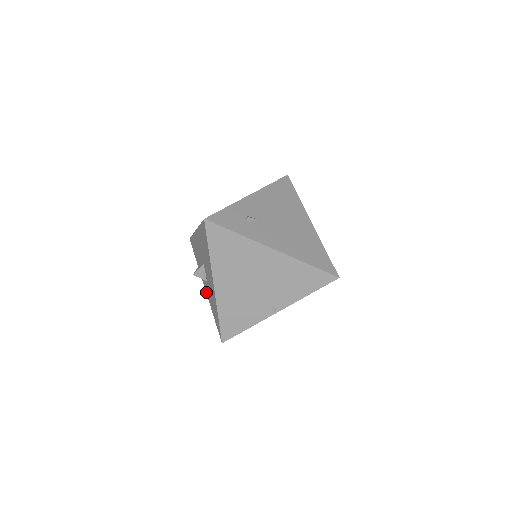
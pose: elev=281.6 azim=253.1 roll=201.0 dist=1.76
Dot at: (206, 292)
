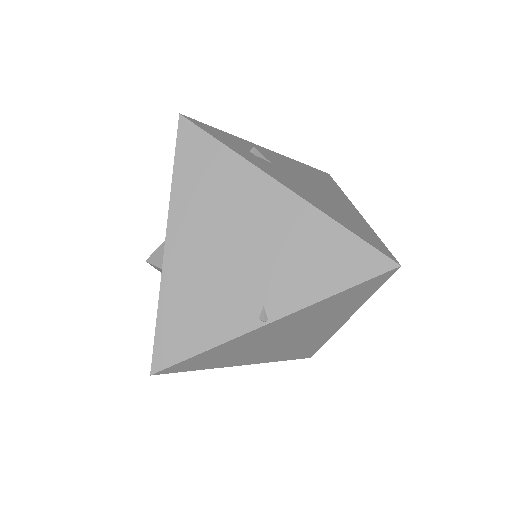
Dot at: occluded
